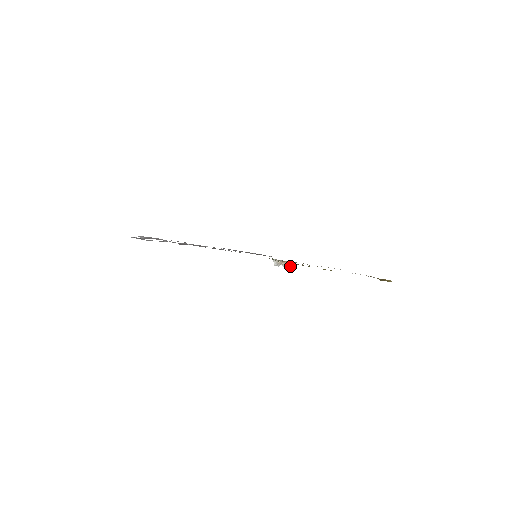
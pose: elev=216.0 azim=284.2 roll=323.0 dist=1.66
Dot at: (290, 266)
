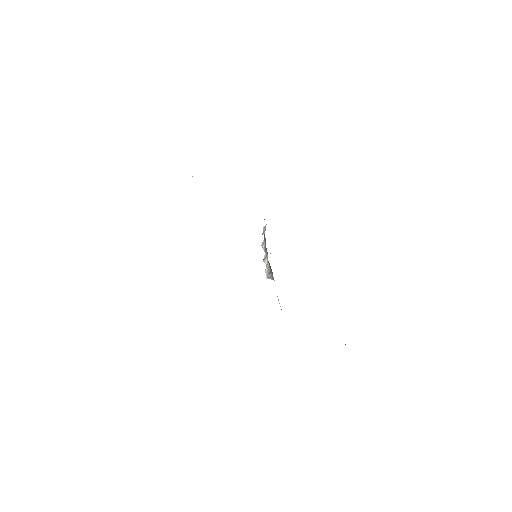
Dot at: occluded
